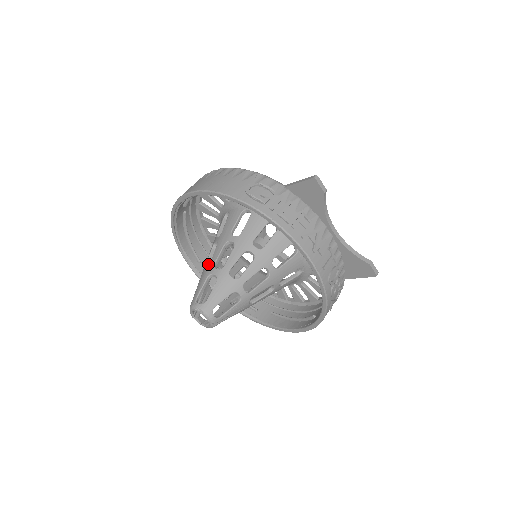
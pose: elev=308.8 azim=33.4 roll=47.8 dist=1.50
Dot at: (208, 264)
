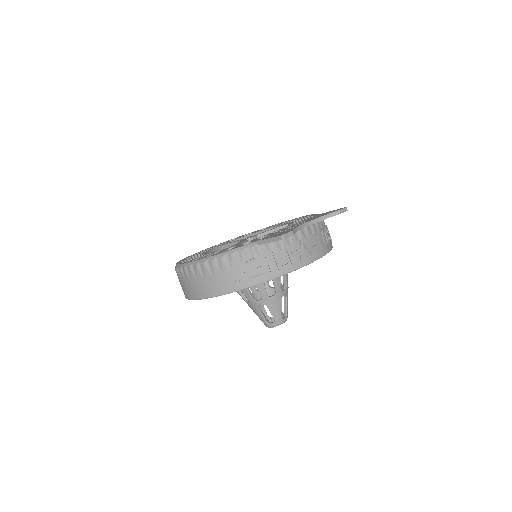
Dot at: (244, 297)
